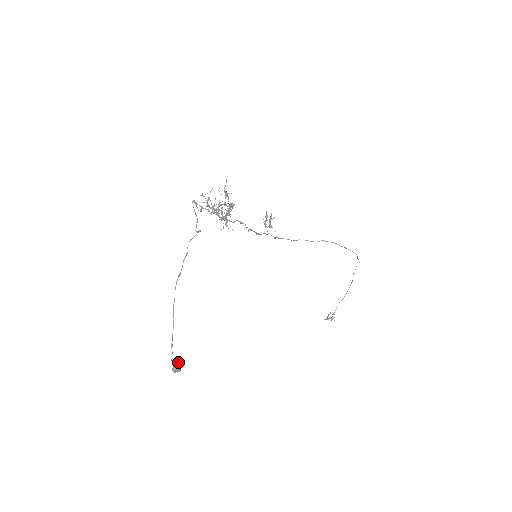
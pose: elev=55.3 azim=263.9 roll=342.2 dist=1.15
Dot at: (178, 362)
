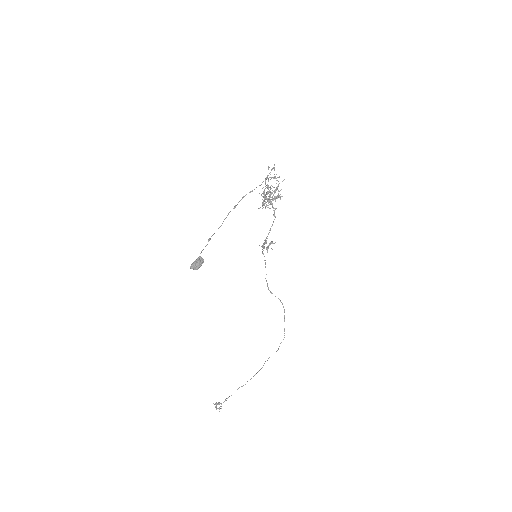
Dot at: (202, 260)
